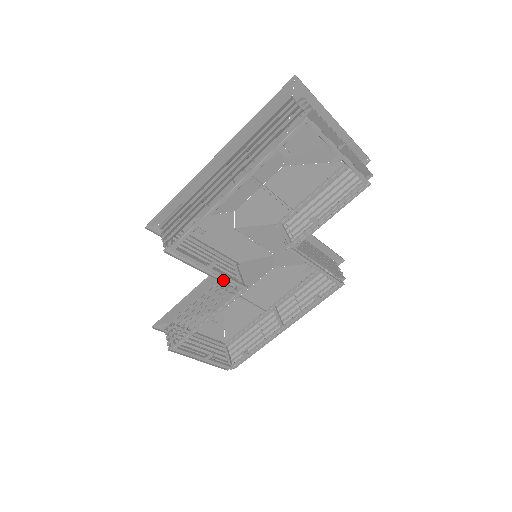
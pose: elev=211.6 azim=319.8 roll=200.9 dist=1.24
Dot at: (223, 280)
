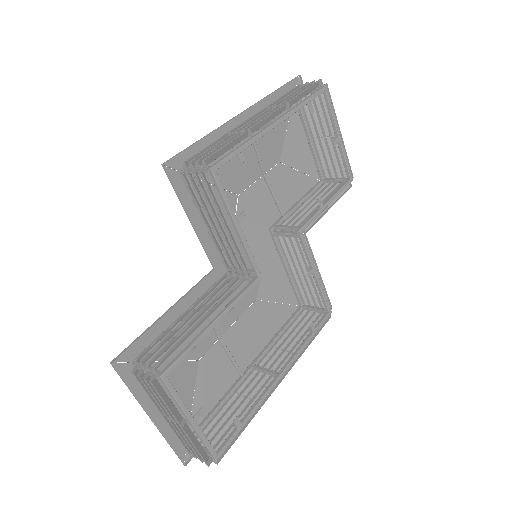
Dot at: (239, 258)
